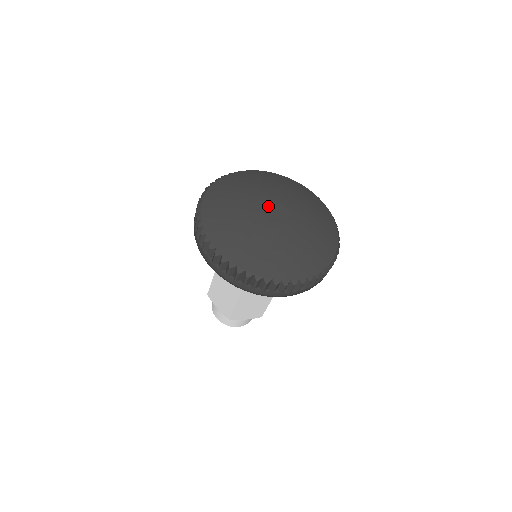
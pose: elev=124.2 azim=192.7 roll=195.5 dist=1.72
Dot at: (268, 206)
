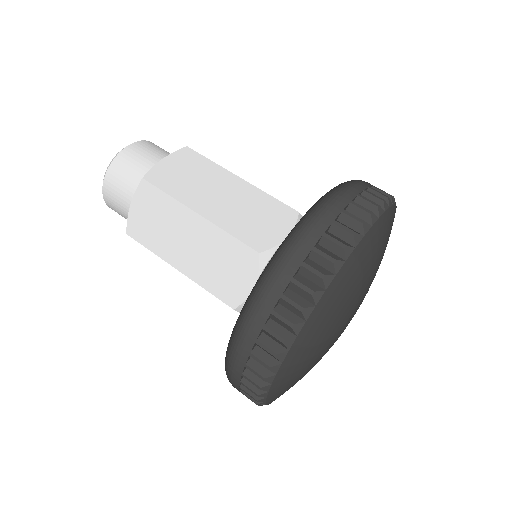
Dot at: occluded
